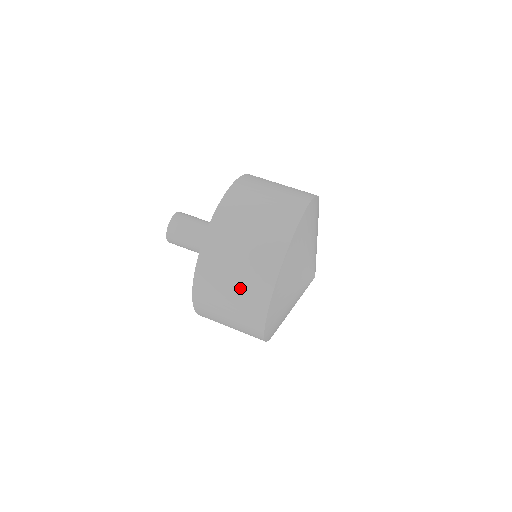
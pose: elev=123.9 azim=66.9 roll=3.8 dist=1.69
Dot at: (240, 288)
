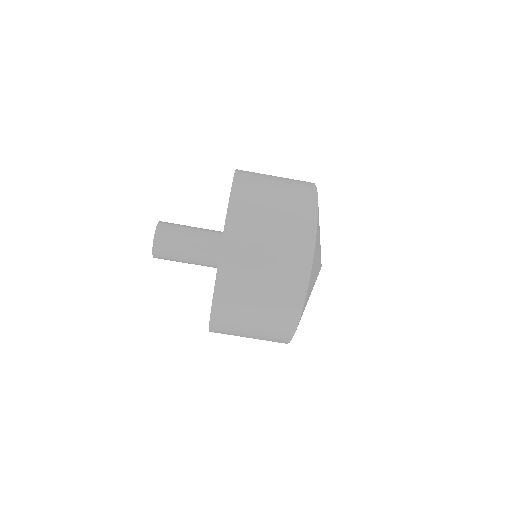
Dot at: (269, 297)
